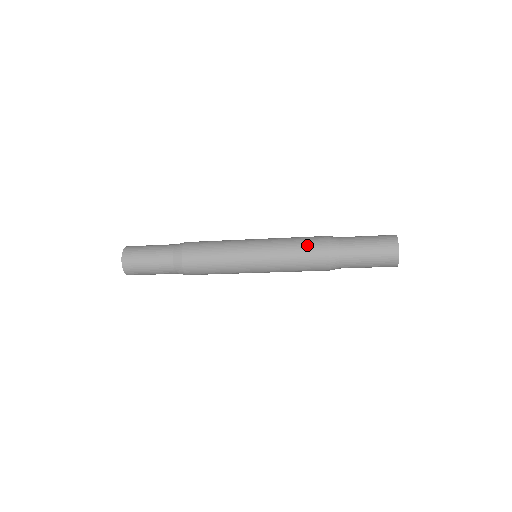
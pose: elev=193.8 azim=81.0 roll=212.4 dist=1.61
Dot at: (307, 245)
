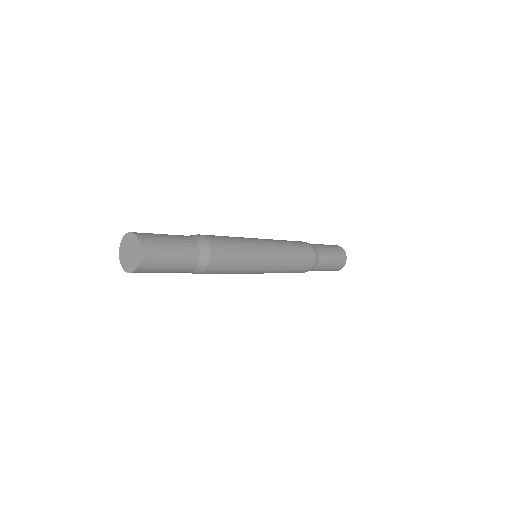
Dot at: (298, 244)
